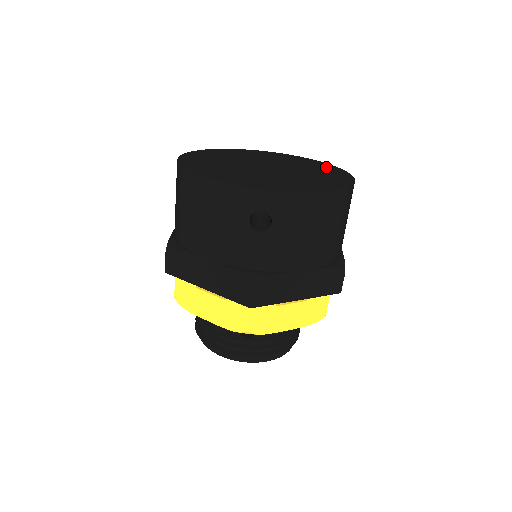
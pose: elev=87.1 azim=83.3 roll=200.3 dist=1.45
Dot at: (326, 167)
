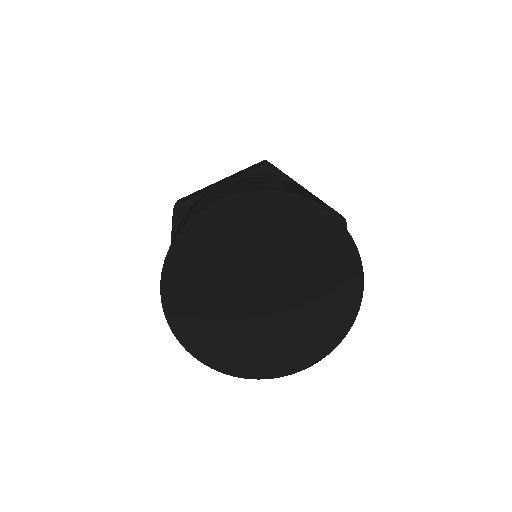
Dot at: (341, 260)
